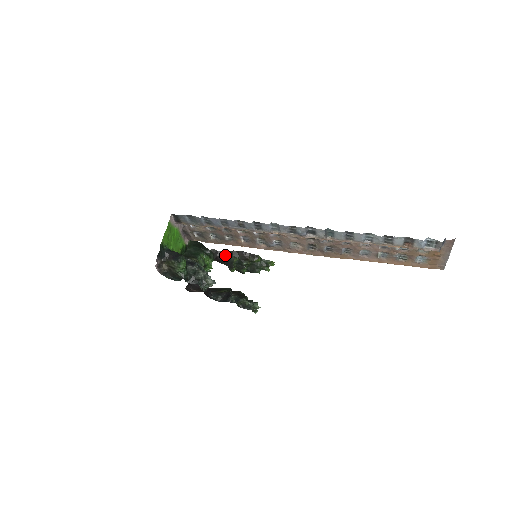
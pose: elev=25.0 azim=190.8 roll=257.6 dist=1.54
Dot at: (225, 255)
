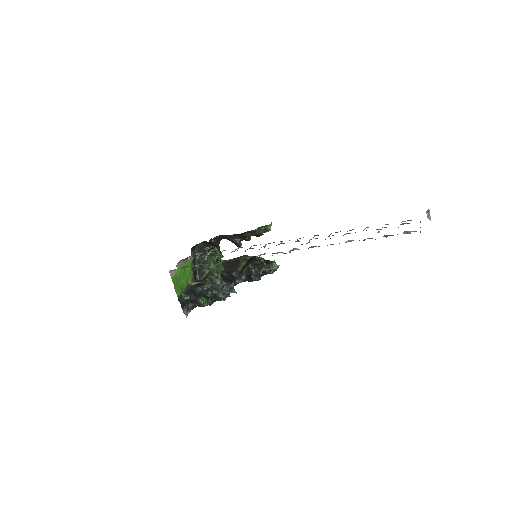
Dot at: (227, 237)
